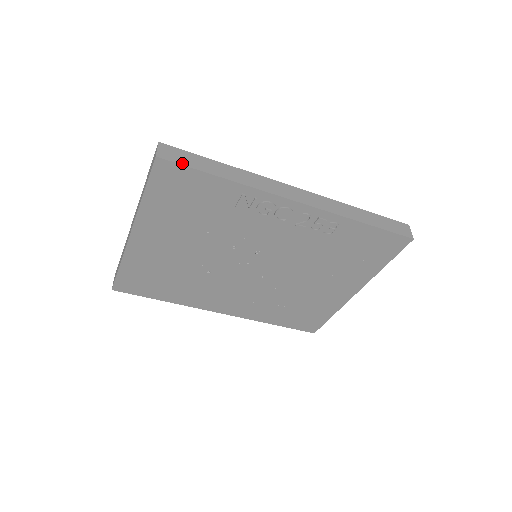
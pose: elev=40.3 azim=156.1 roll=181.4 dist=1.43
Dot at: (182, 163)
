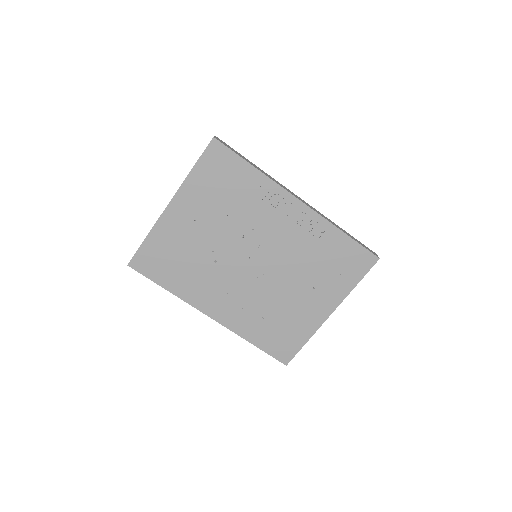
Dot at: (229, 148)
